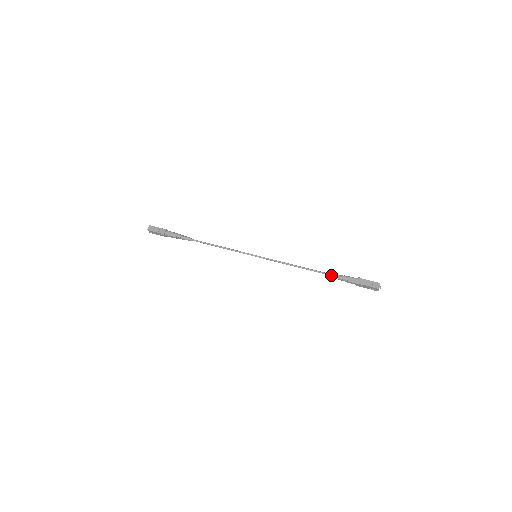
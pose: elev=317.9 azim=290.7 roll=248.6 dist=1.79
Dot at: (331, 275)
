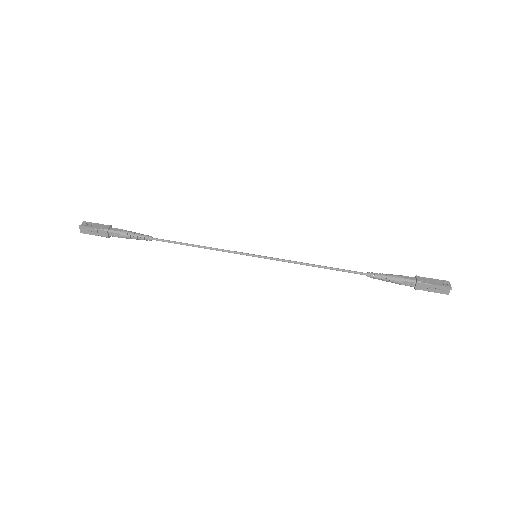
Dot at: occluded
